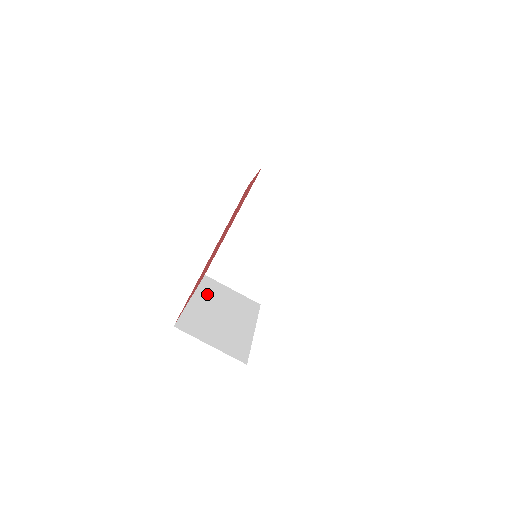
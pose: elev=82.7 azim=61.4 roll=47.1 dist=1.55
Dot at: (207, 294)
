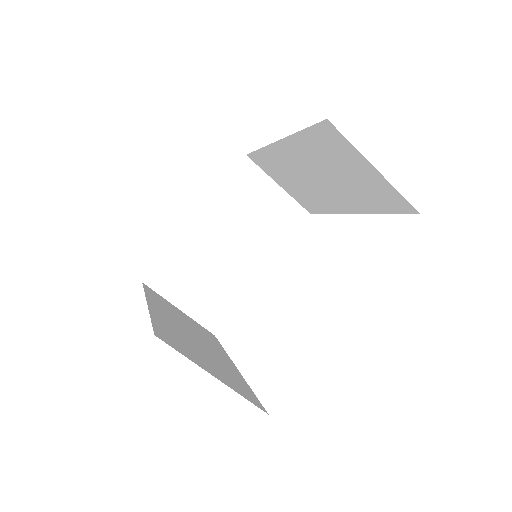
Dot at: (225, 206)
